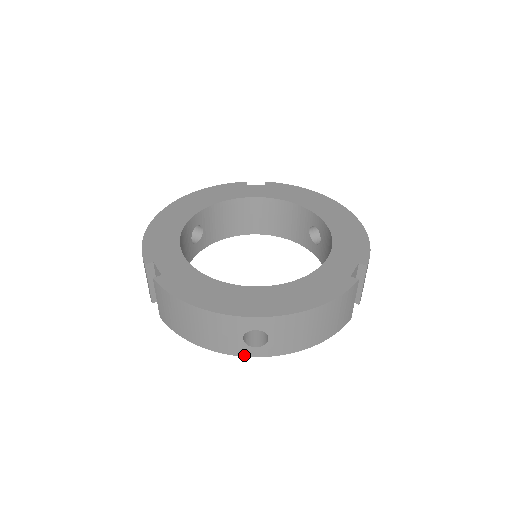
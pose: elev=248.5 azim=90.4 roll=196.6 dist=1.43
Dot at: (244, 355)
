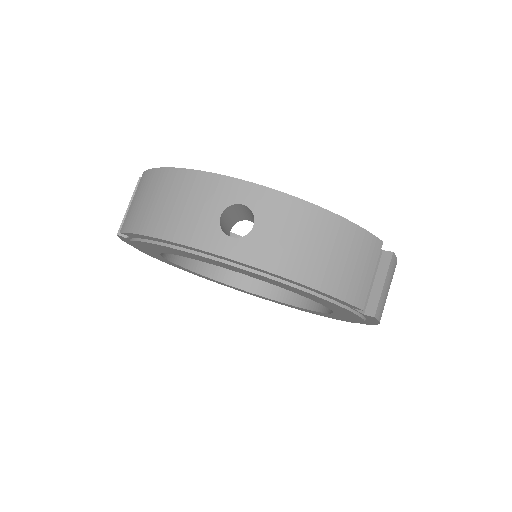
Dot at: (210, 249)
